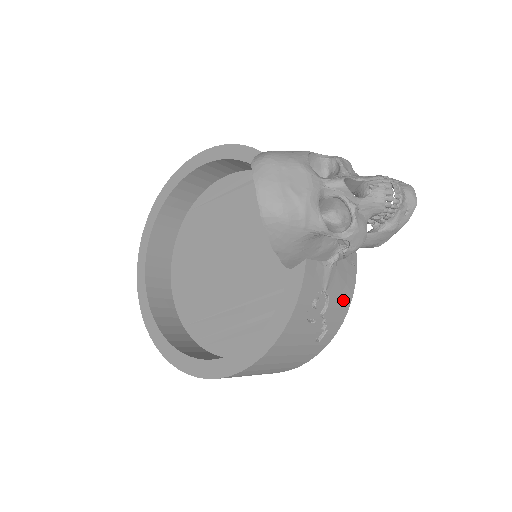
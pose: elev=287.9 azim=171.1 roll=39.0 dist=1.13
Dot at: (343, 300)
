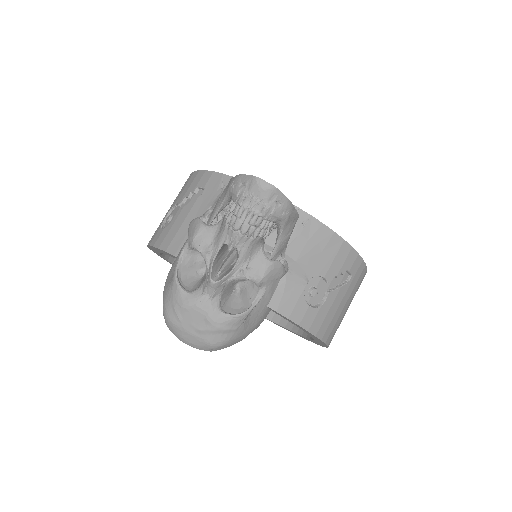
Dot at: (330, 250)
